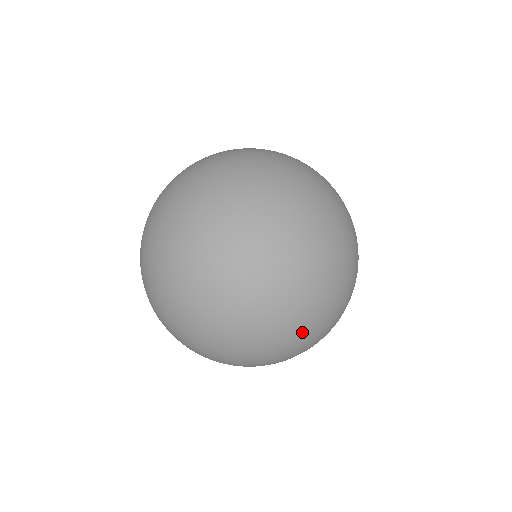
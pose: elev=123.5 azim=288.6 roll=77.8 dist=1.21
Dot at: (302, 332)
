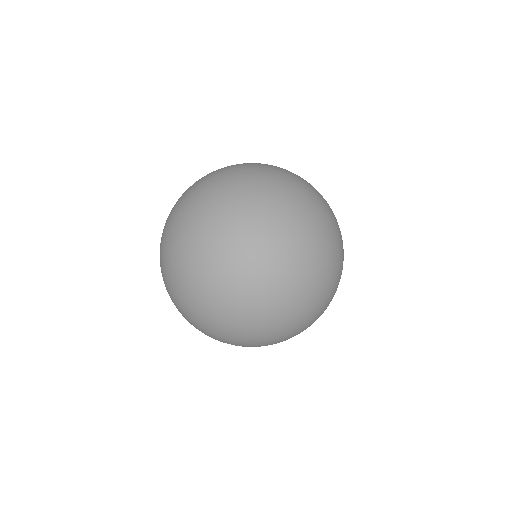
Dot at: (214, 201)
